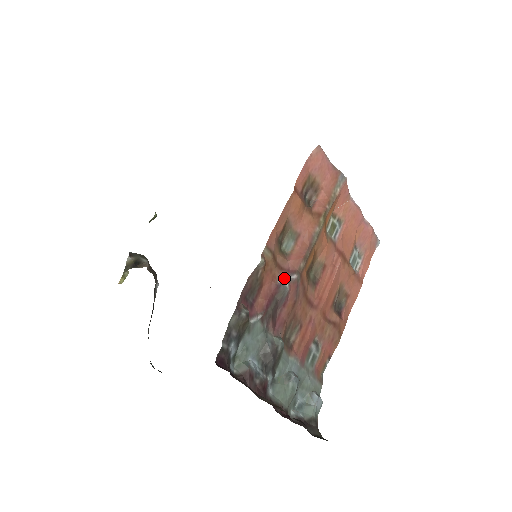
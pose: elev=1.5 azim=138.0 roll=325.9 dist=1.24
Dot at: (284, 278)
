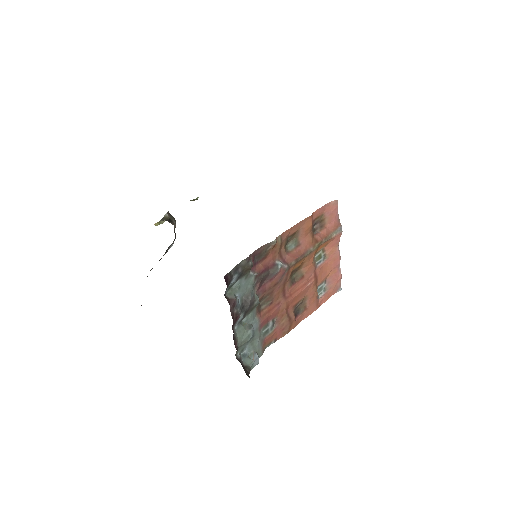
Dot at: (280, 262)
